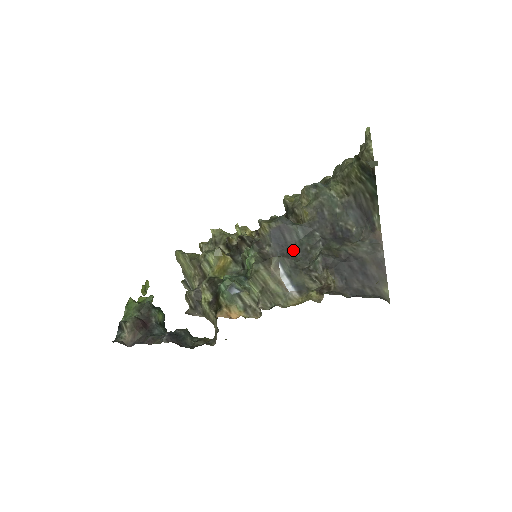
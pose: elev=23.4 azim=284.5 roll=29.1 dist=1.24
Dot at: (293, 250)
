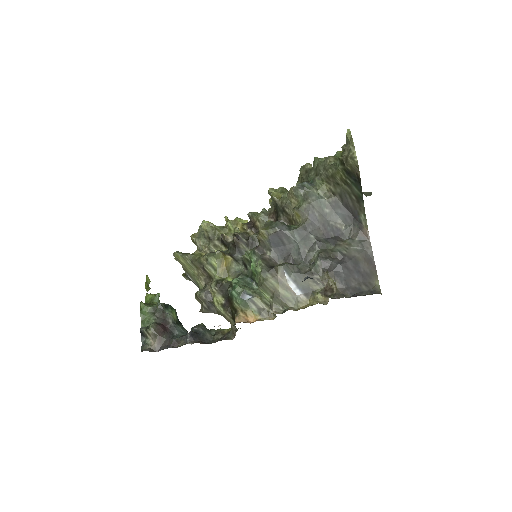
Dot at: (293, 253)
